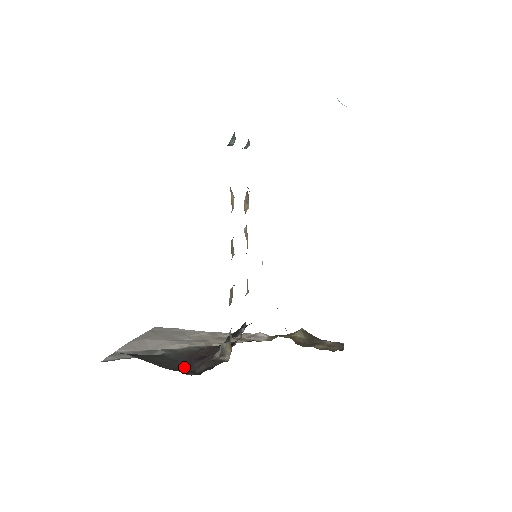
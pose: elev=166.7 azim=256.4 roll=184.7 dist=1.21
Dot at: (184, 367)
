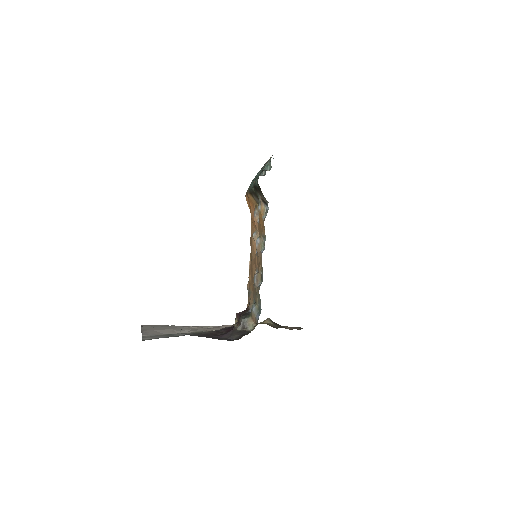
Dot at: occluded
